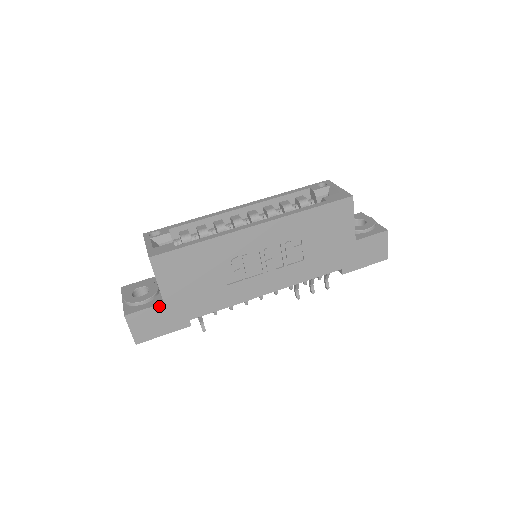
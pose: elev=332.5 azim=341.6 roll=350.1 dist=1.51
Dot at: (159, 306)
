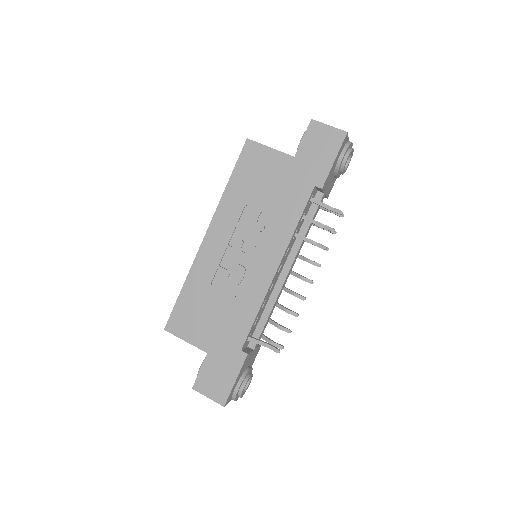
Dot at: (207, 359)
